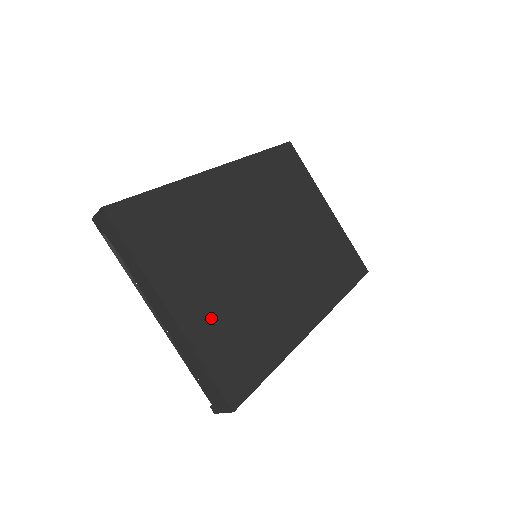
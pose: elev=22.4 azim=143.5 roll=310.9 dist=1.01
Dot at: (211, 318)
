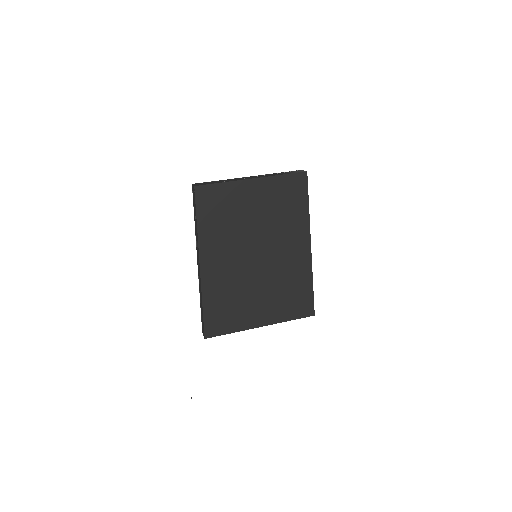
Dot at: (274, 308)
